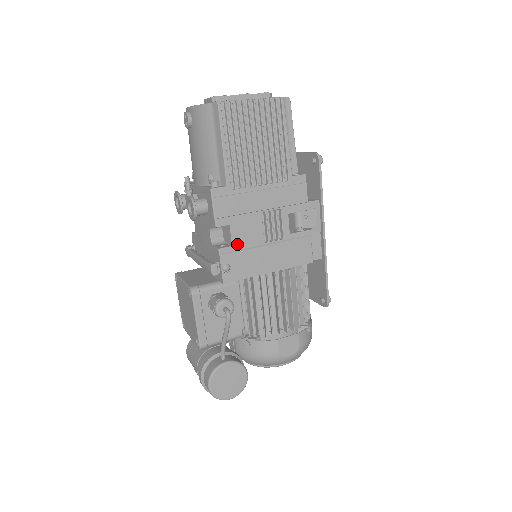
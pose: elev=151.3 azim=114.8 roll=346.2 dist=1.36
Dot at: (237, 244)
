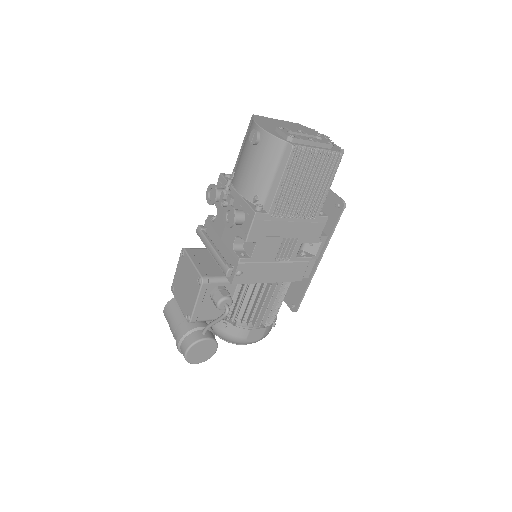
Dot at: (255, 257)
